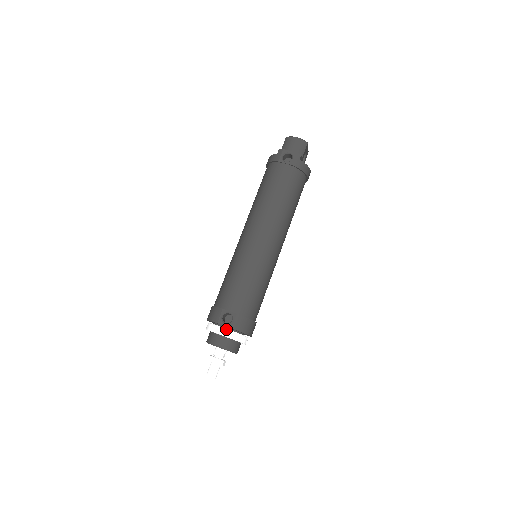
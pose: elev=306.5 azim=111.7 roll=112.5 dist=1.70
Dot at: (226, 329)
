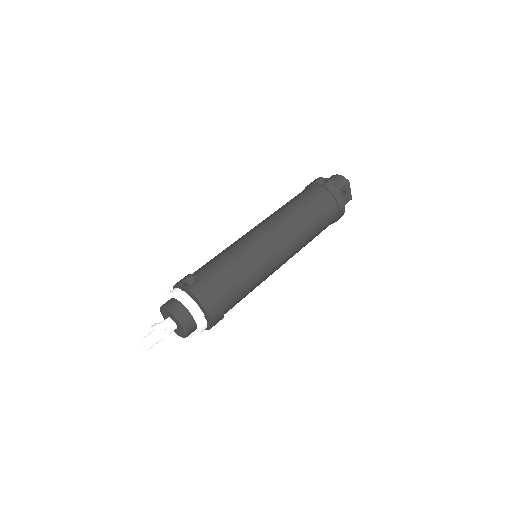
Dot at: (183, 291)
